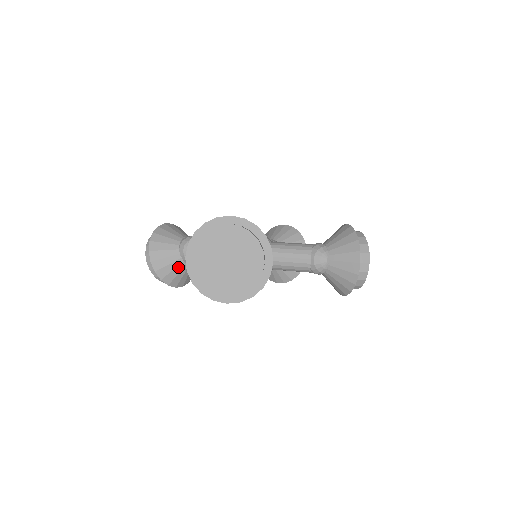
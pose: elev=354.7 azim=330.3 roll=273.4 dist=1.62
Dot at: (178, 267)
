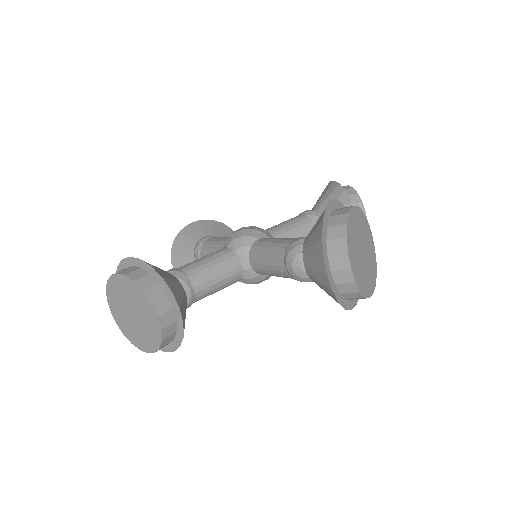
Dot at: occluded
